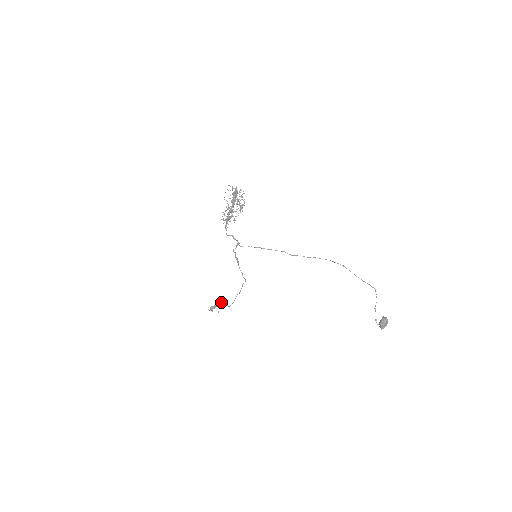
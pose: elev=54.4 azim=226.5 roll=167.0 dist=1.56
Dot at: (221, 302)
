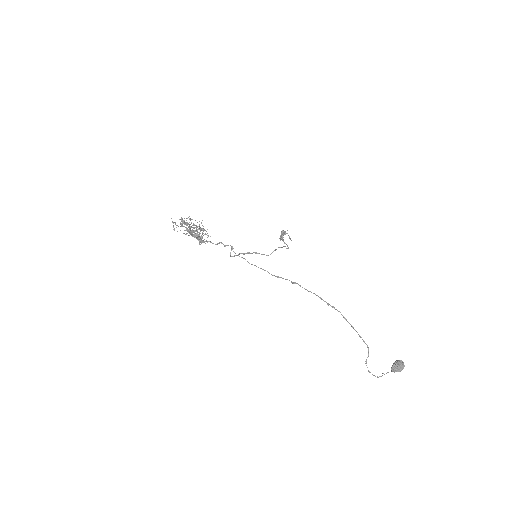
Dot at: occluded
